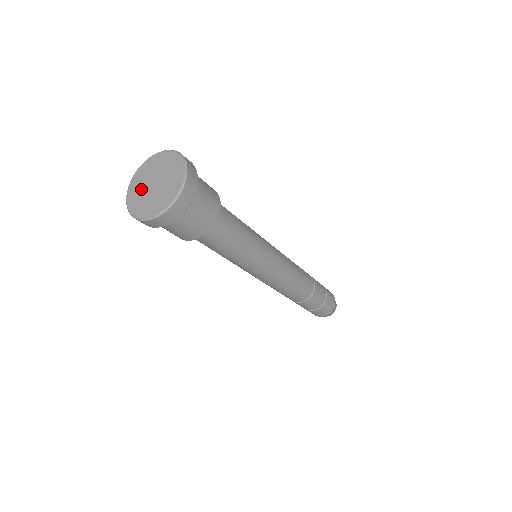
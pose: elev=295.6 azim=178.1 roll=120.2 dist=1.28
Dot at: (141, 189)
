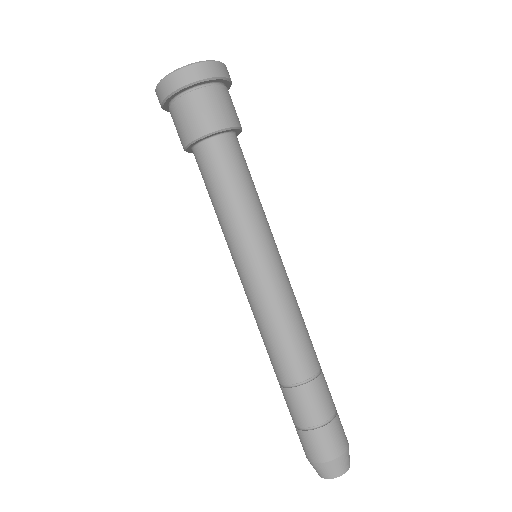
Dot at: occluded
